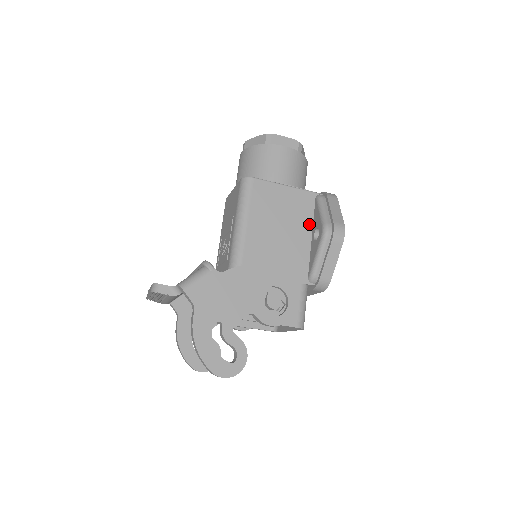
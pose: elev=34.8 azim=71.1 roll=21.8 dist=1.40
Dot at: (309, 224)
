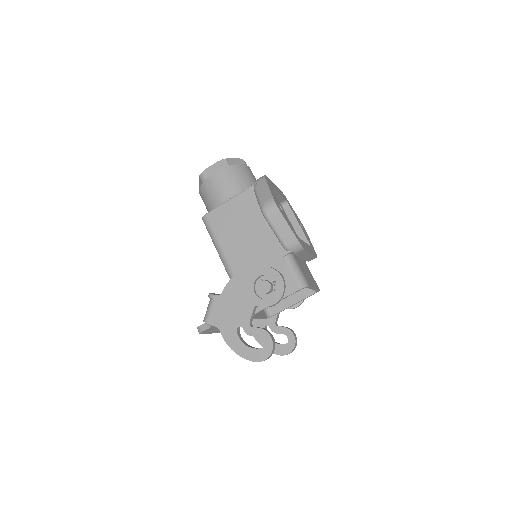
Dot at: (261, 212)
